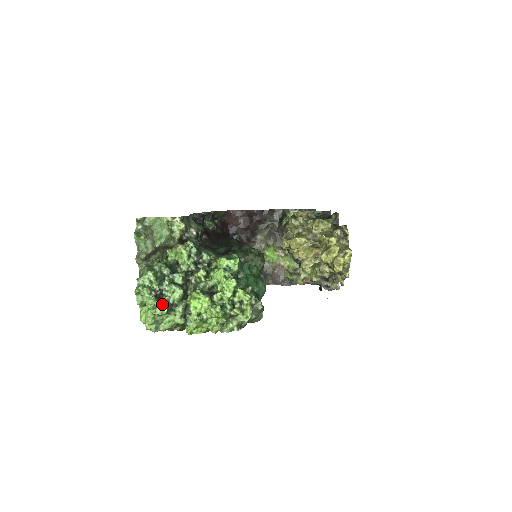
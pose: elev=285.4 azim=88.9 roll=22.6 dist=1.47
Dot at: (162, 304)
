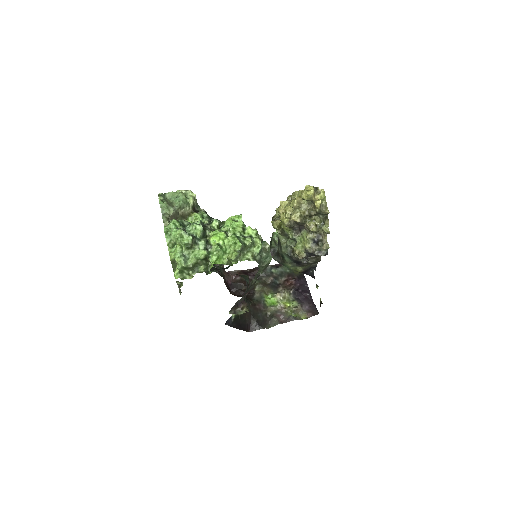
Dot at: (187, 233)
